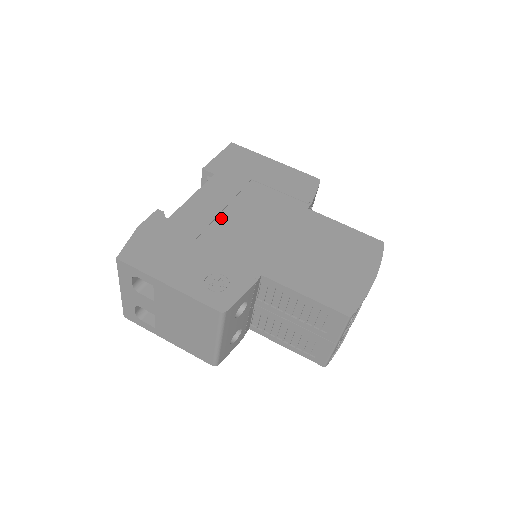
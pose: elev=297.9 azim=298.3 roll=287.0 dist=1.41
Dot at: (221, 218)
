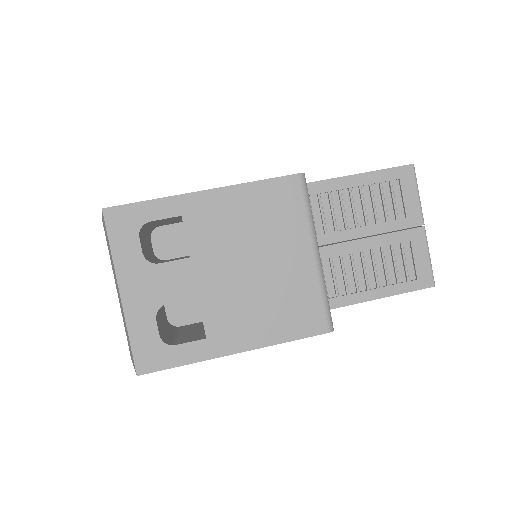
Dot at: occluded
